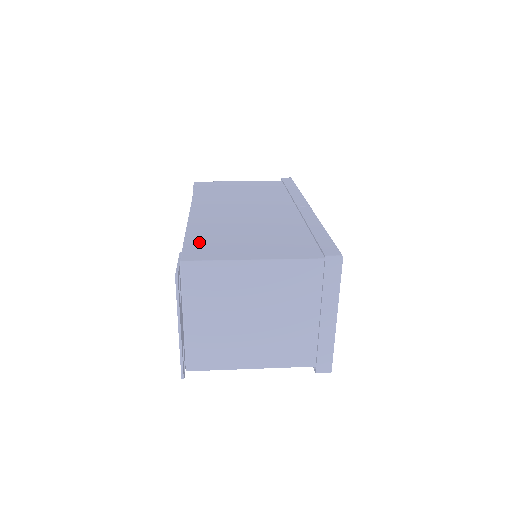
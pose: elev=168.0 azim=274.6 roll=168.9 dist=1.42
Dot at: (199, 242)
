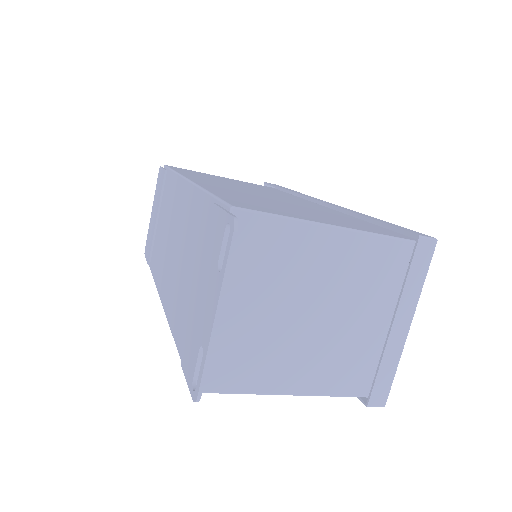
Dot at: (235, 198)
